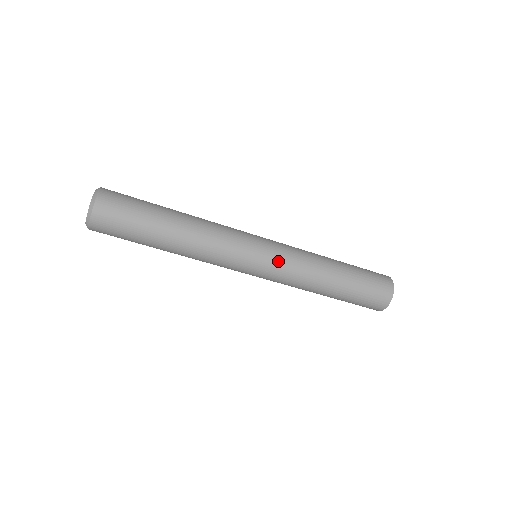
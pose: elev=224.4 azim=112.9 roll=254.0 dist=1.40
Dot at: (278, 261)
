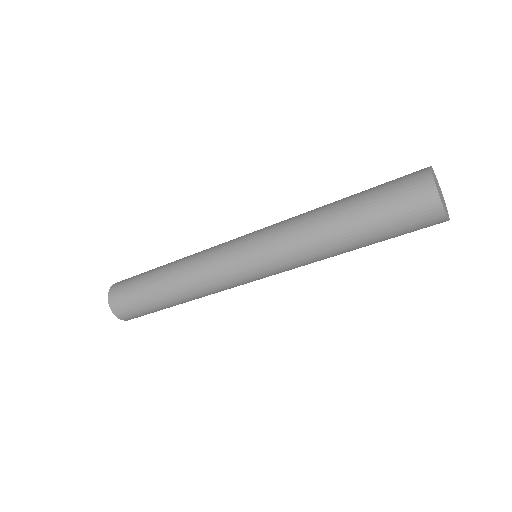
Dot at: (274, 270)
